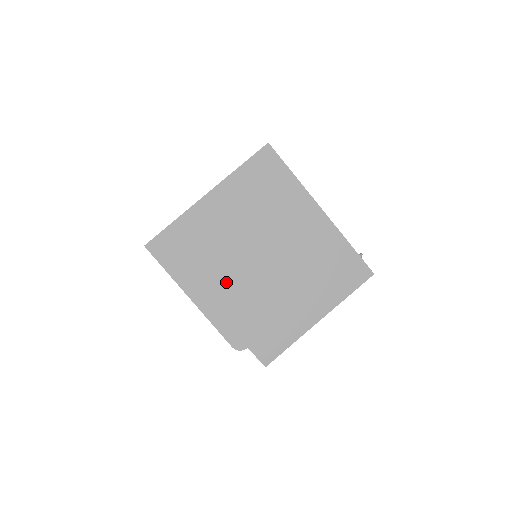
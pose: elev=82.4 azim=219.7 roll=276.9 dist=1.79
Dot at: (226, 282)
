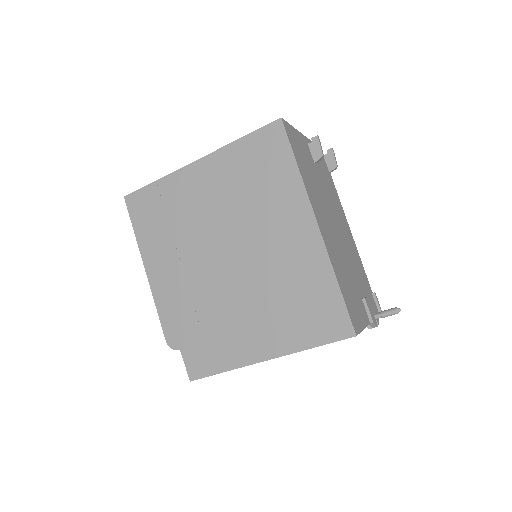
Dot at: (183, 267)
